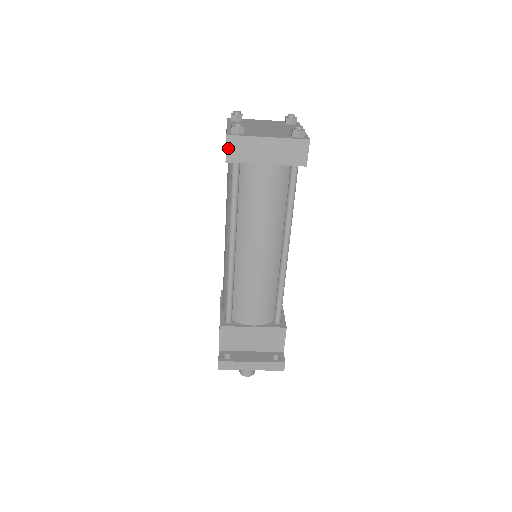
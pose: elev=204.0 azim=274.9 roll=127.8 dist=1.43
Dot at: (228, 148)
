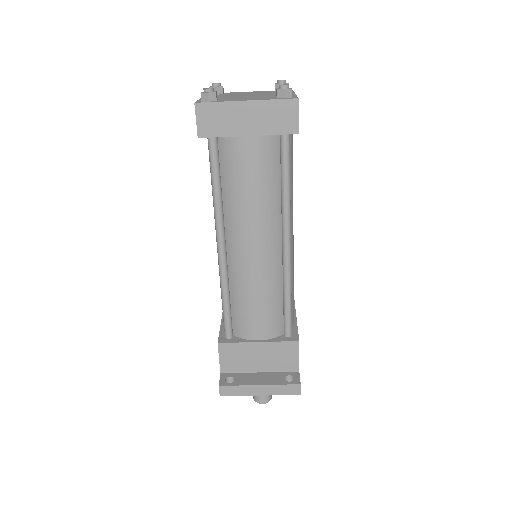
Dot at: (198, 119)
